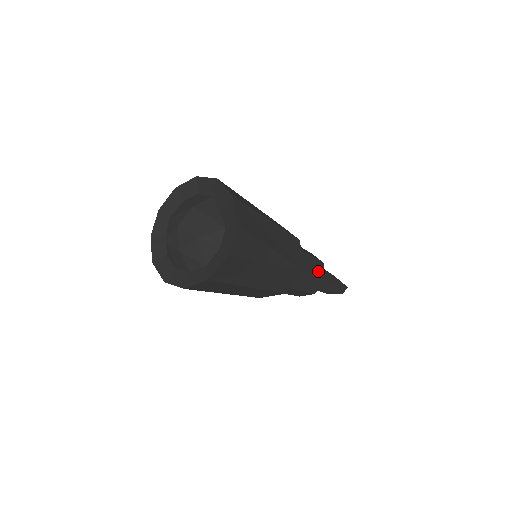
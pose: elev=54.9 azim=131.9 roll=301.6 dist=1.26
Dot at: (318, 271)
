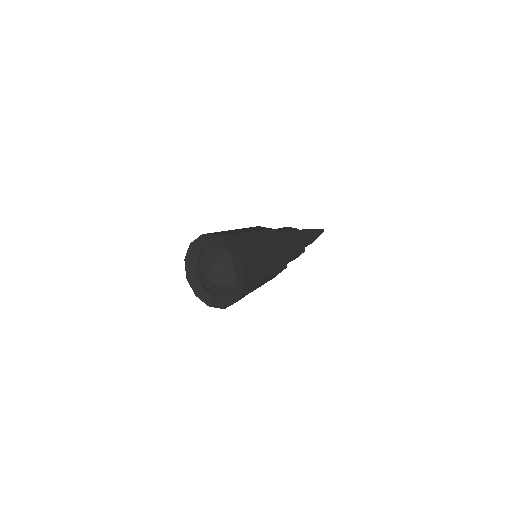
Dot at: (300, 250)
